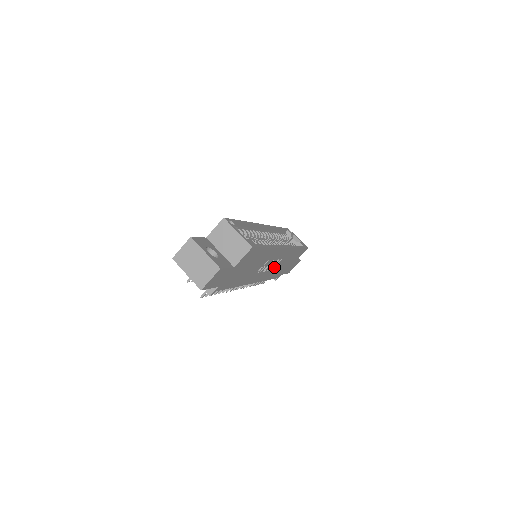
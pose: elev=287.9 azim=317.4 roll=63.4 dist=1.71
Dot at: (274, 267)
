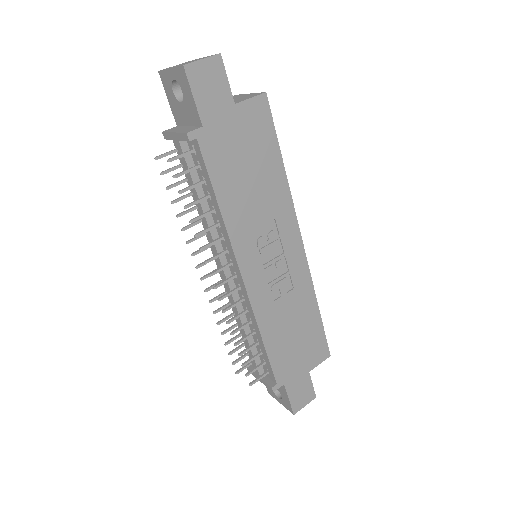
Dot at: (278, 297)
